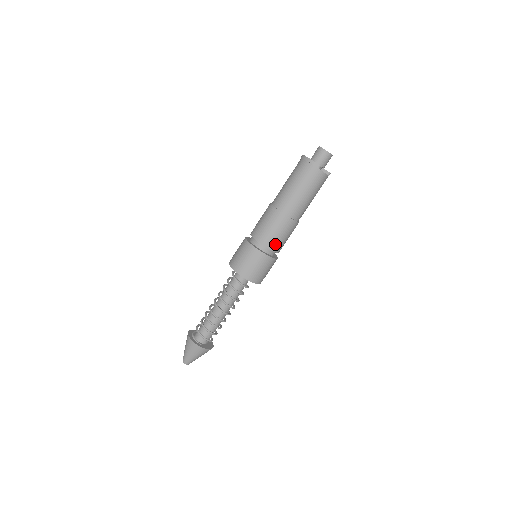
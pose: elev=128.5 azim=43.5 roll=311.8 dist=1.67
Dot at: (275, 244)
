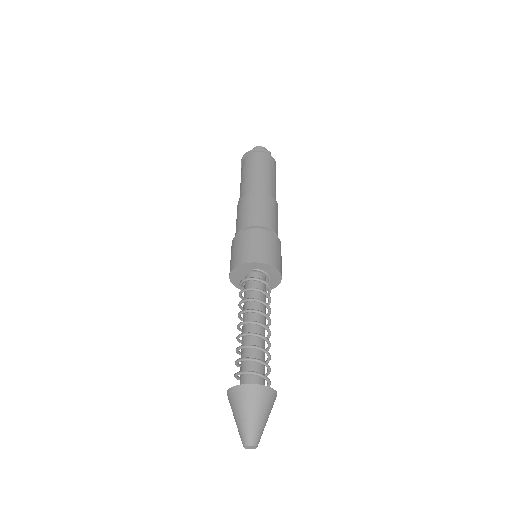
Dot at: (275, 226)
